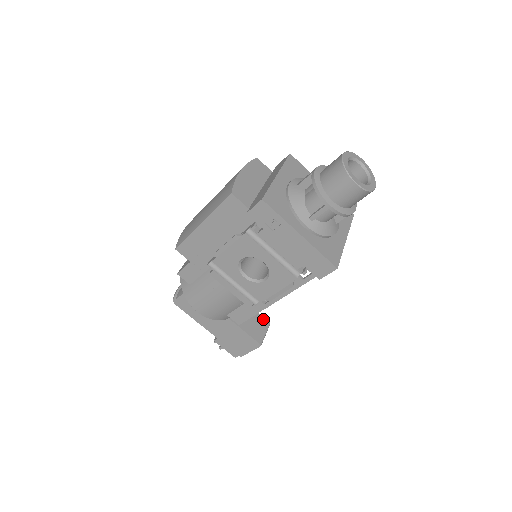
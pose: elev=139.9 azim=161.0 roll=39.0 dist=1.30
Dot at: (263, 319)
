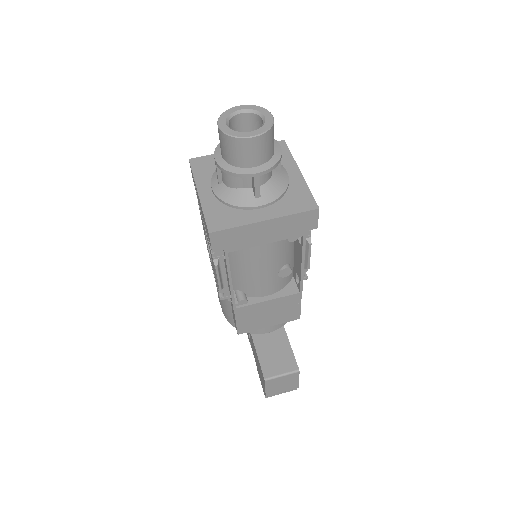
Dot at: (293, 360)
